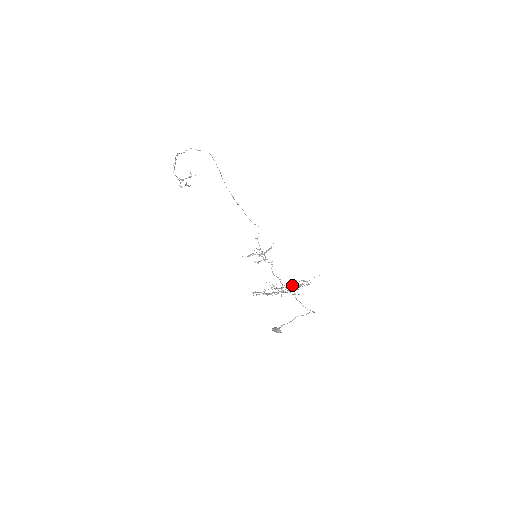
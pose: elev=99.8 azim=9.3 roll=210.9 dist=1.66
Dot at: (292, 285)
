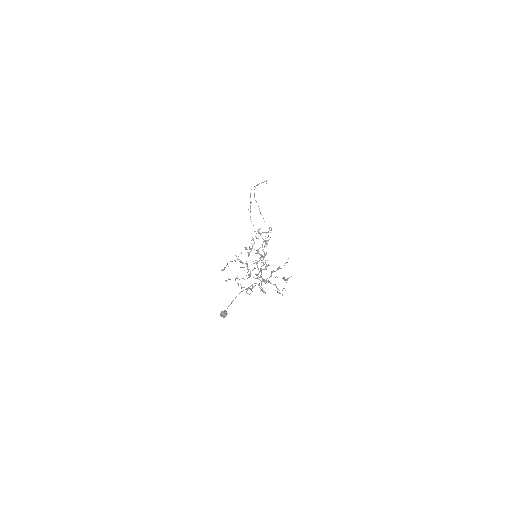
Dot at: occluded
